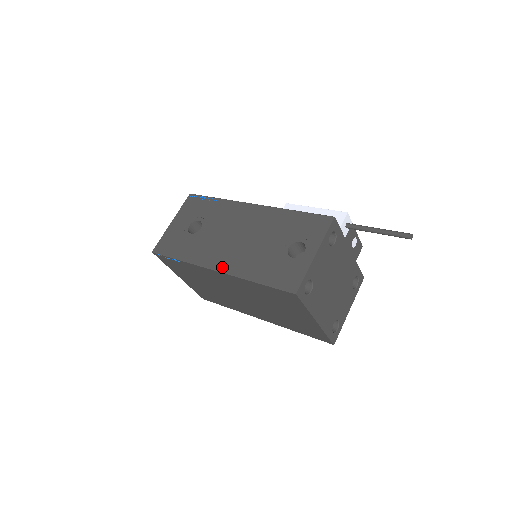
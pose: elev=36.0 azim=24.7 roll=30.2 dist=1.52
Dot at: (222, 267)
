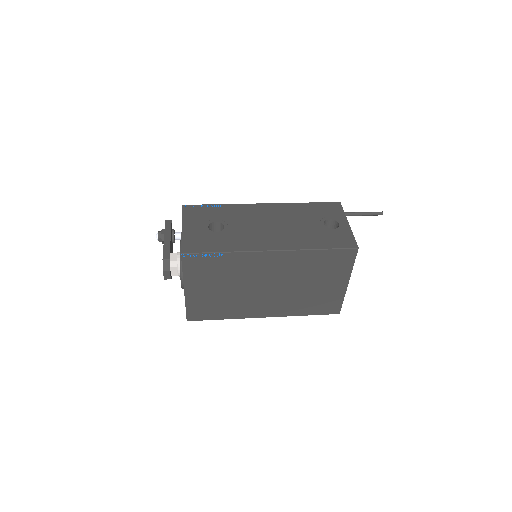
Dot at: (277, 247)
